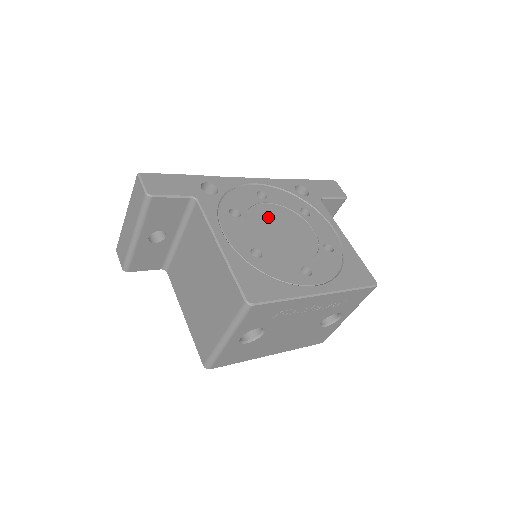
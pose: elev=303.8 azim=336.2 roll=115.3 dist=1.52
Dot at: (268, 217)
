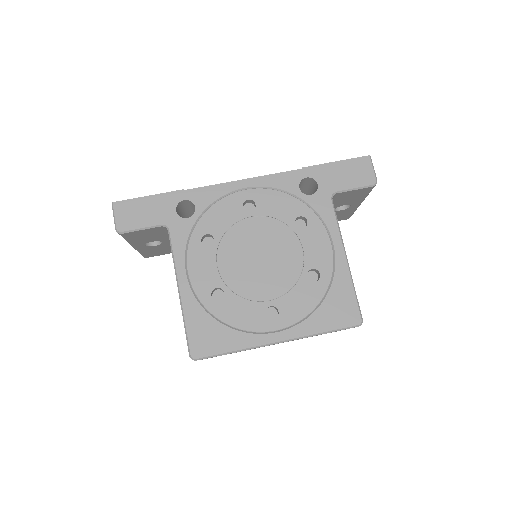
Dot at: (248, 239)
